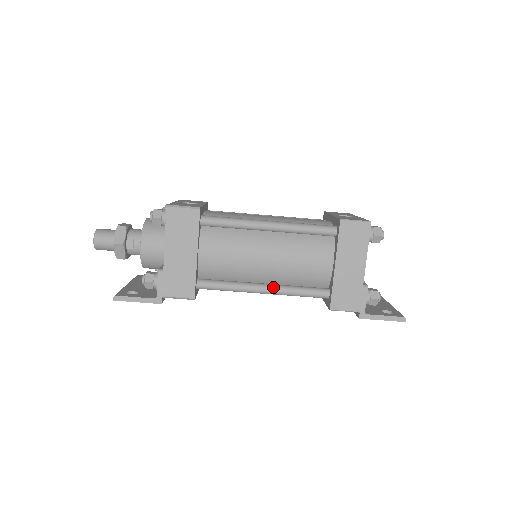
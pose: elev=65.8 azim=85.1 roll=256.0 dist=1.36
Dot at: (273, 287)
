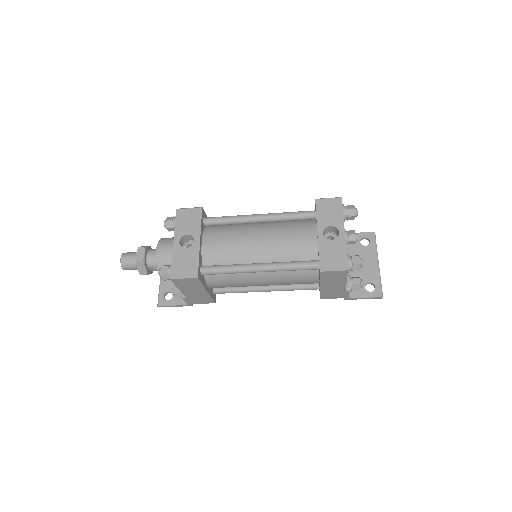
Dot at: (273, 289)
